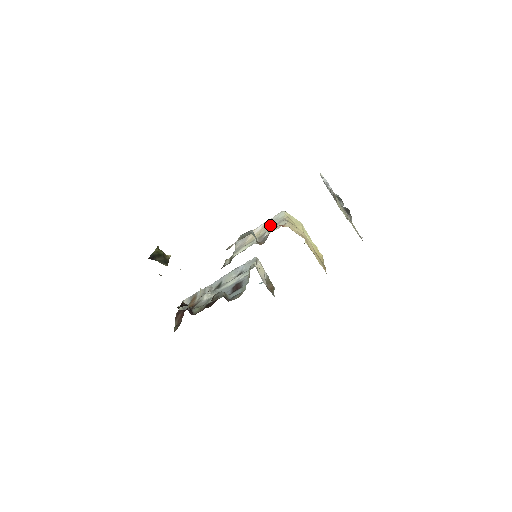
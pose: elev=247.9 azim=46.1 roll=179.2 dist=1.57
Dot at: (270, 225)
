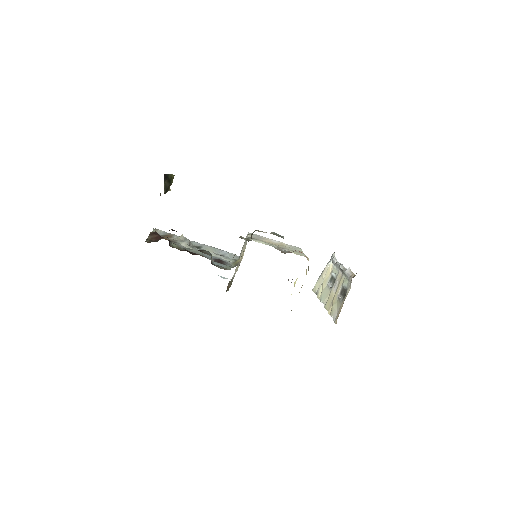
Dot at: (288, 247)
